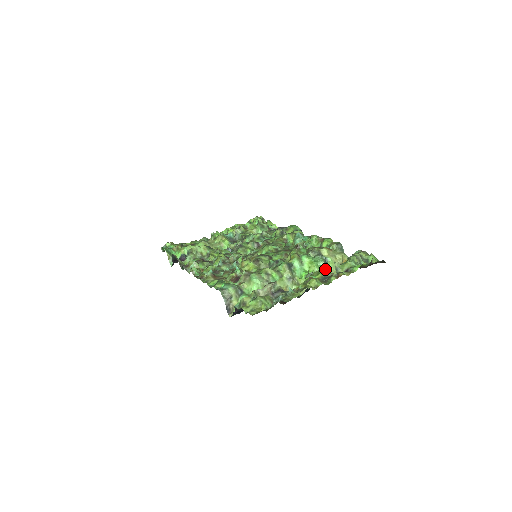
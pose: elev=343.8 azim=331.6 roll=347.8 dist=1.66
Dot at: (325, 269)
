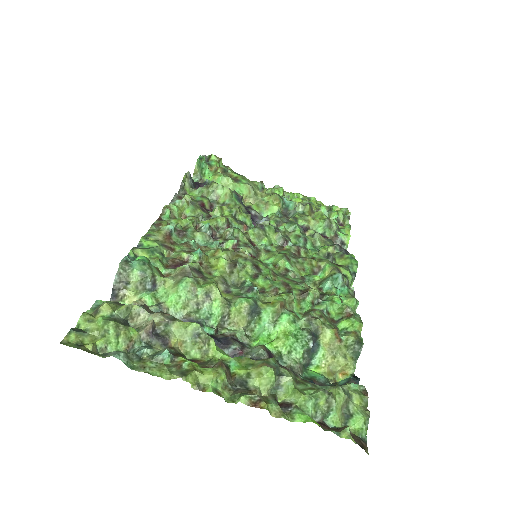
Dot at: (257, 371)
